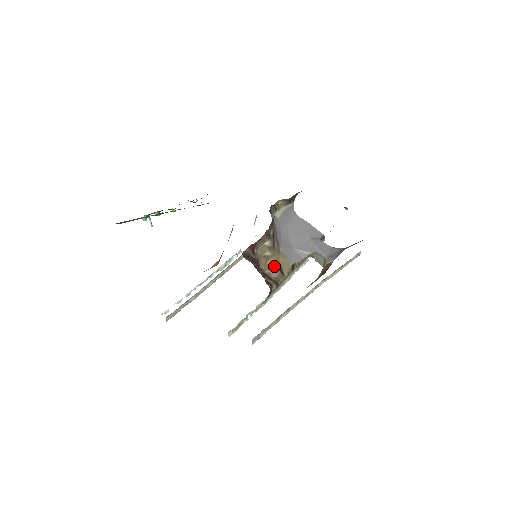
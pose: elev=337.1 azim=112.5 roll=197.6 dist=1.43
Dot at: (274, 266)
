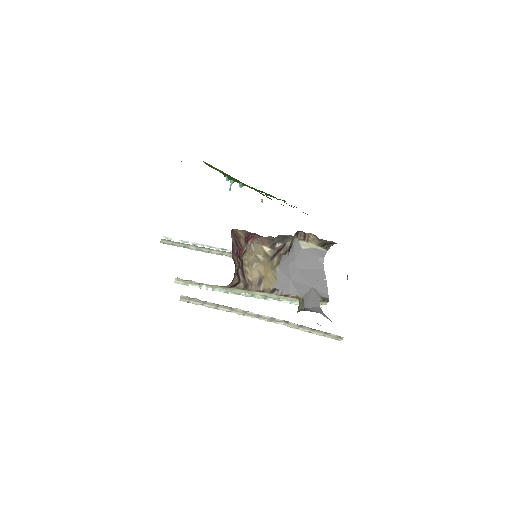
Dot at: (257, 272)
